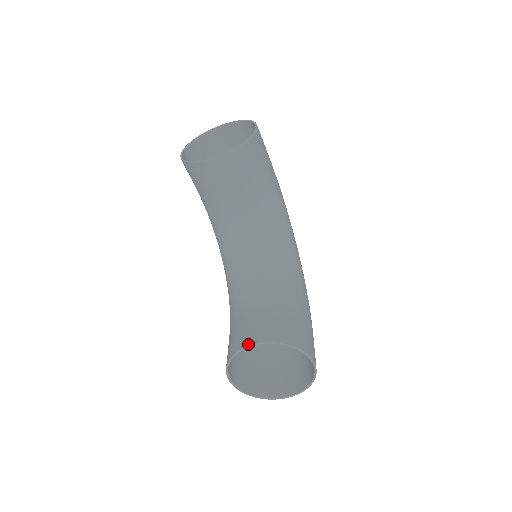
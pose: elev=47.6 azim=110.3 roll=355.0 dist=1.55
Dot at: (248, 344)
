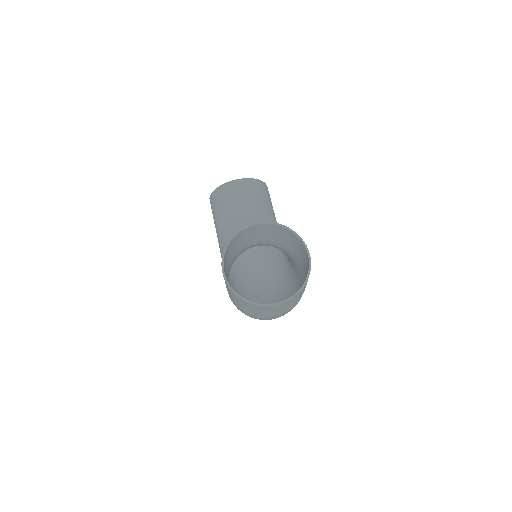
Dot at: (249, 225)
